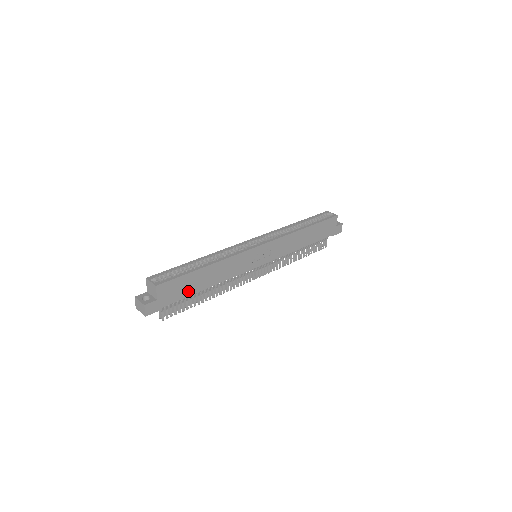
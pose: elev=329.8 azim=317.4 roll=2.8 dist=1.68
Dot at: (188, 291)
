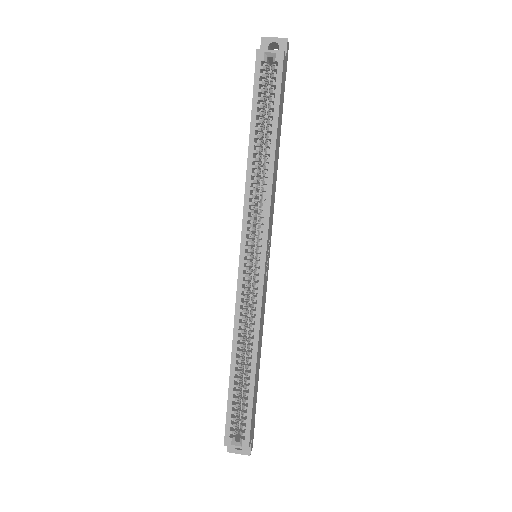
Dot at: (256, 390)
